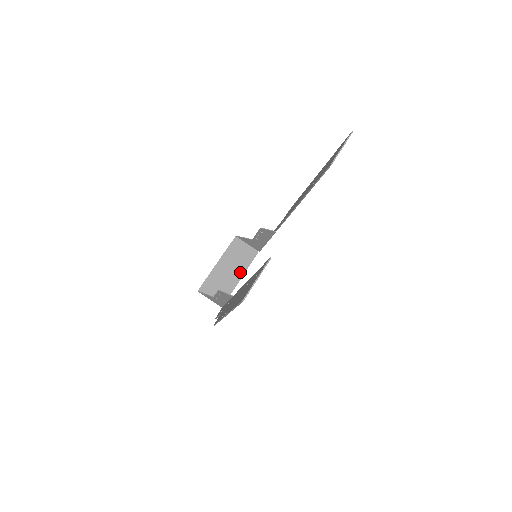
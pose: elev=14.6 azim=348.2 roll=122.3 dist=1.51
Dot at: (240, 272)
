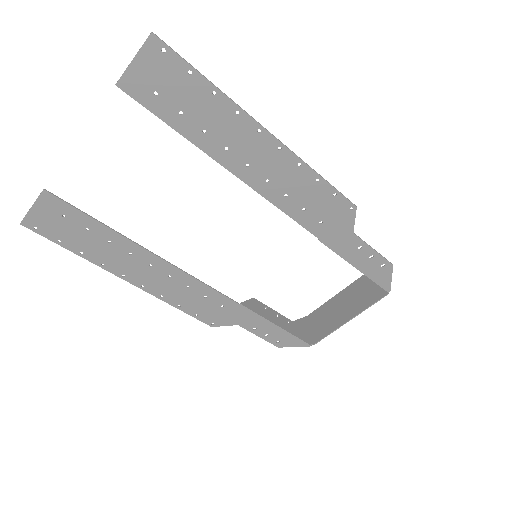
Dot at: (353, 312)
